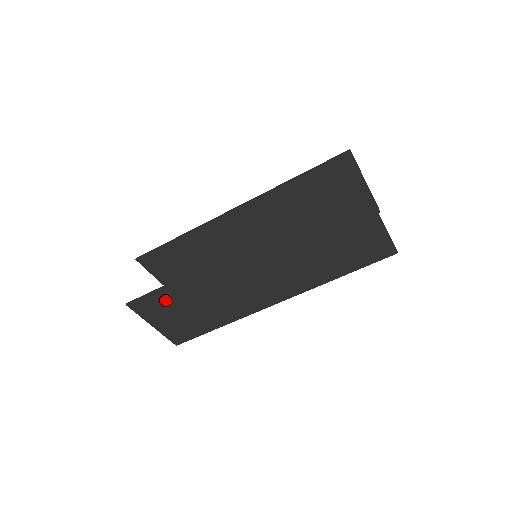
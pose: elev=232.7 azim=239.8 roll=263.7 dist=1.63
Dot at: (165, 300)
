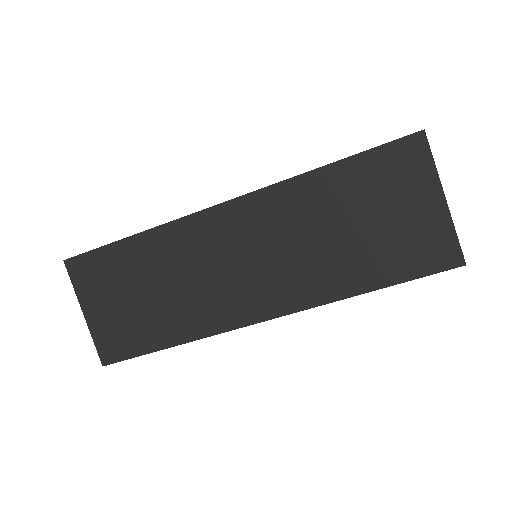
Dot at: (113, 266)
